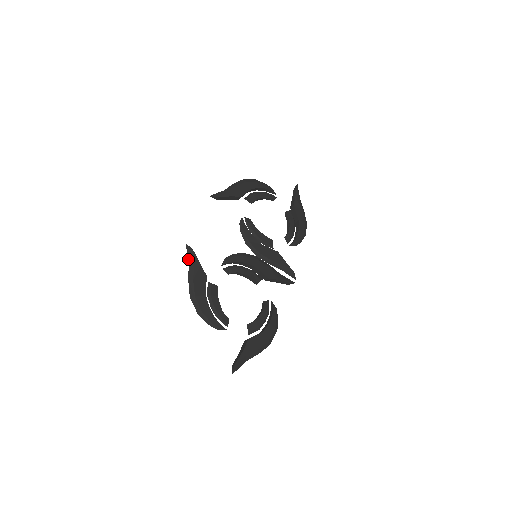
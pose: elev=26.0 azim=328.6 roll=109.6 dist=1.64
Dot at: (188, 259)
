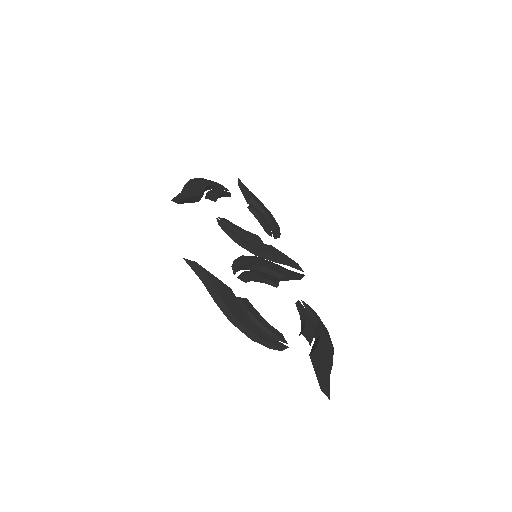
Dot at: occluded
